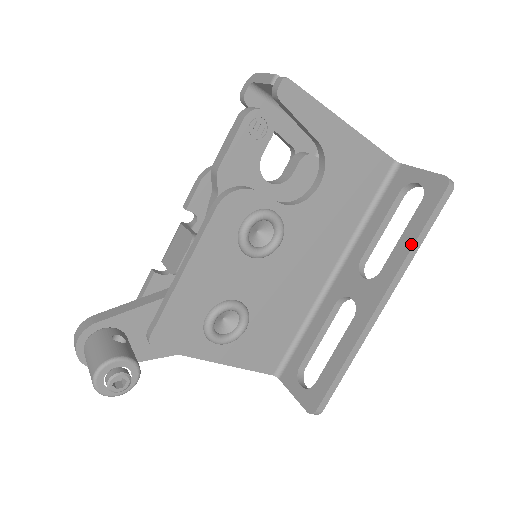
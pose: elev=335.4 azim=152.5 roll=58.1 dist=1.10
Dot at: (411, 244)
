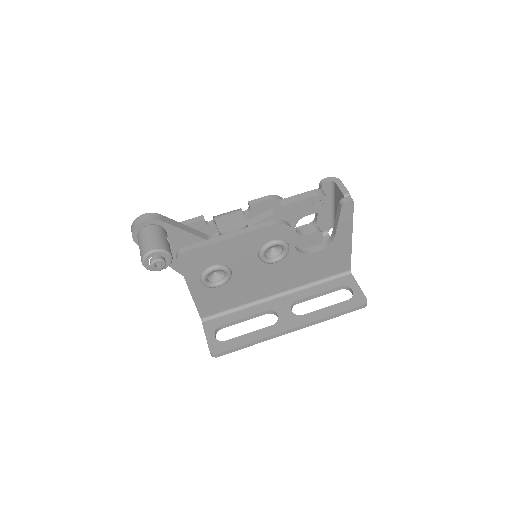
Dot at: (328, 315)
